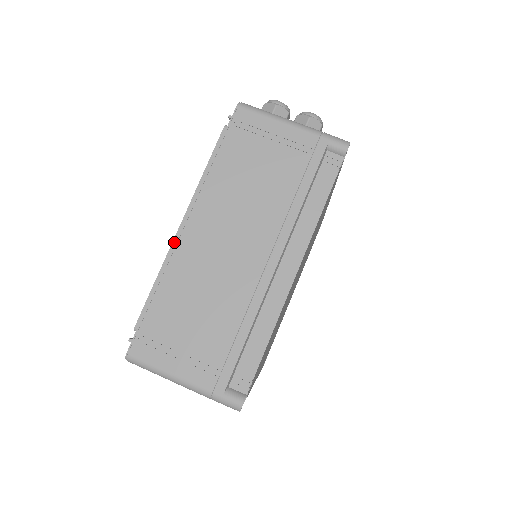
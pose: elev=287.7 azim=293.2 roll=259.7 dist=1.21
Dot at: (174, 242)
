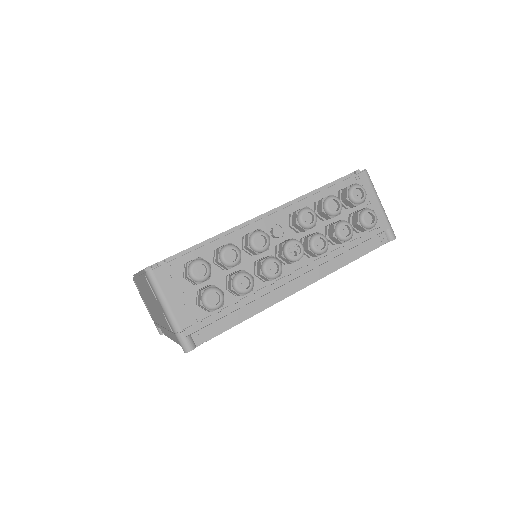
Dot at: (137, 274)
